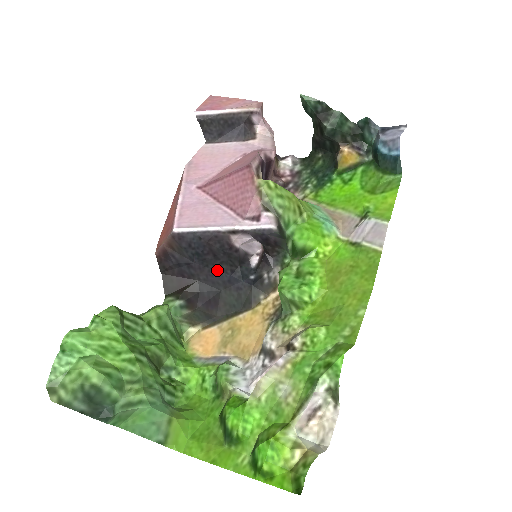
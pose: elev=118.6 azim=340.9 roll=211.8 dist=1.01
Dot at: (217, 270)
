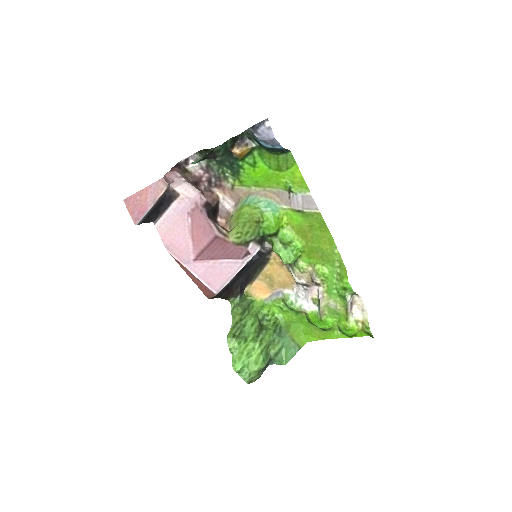
Dot at: (240, 273)
